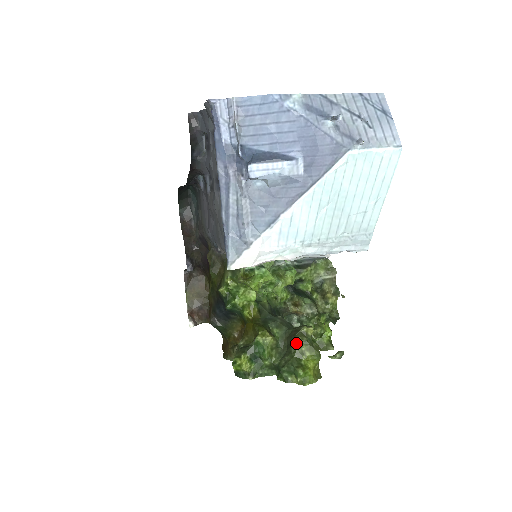
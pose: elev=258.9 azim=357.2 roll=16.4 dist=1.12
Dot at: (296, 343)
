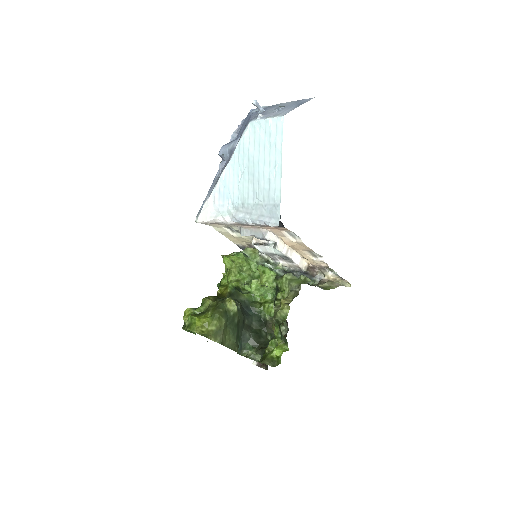
Dot at: (213, 303)
